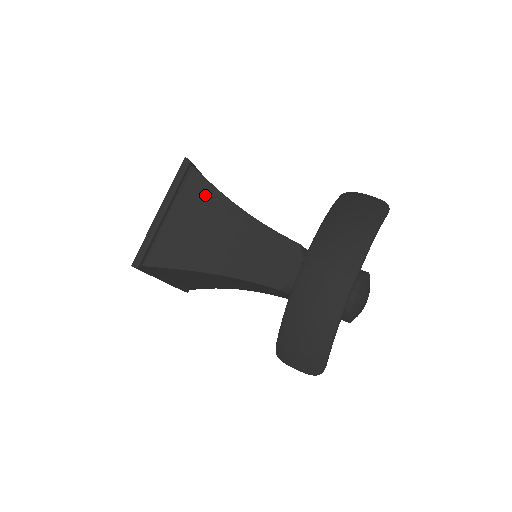
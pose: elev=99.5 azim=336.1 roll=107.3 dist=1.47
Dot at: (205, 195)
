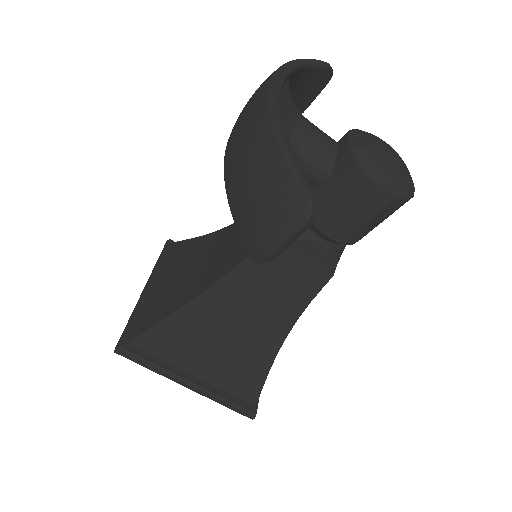
Dot at: (186, 249)
